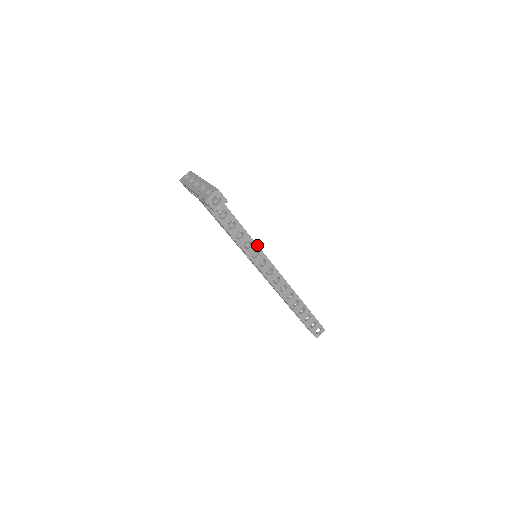
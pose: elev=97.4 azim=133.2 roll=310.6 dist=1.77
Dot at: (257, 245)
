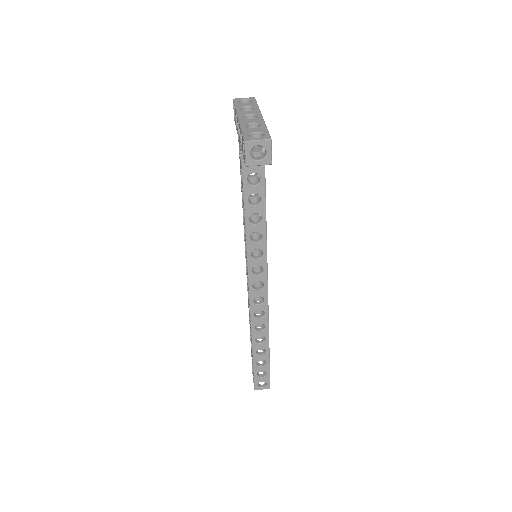
Dot at: occluded
